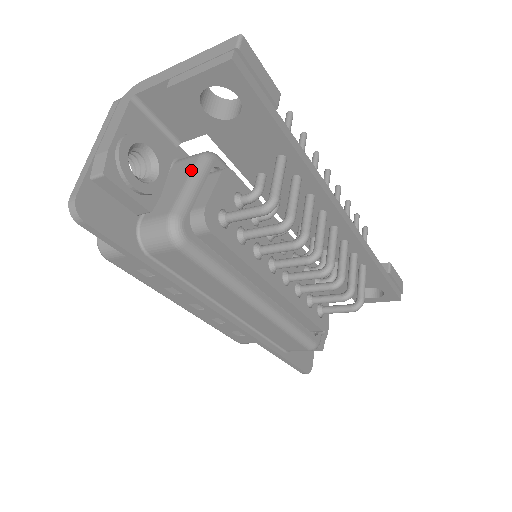
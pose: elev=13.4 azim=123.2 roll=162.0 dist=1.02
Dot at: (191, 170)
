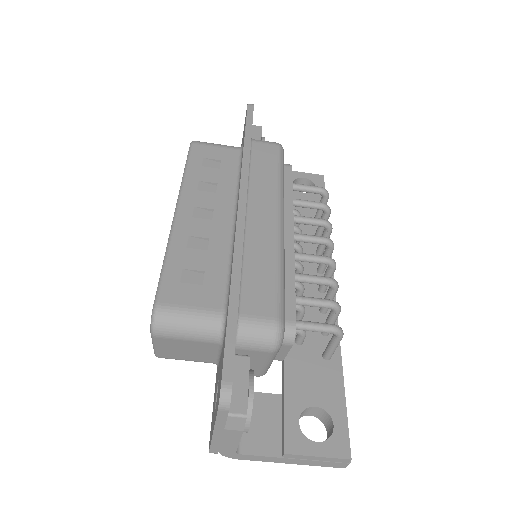
Dot at: occluded
